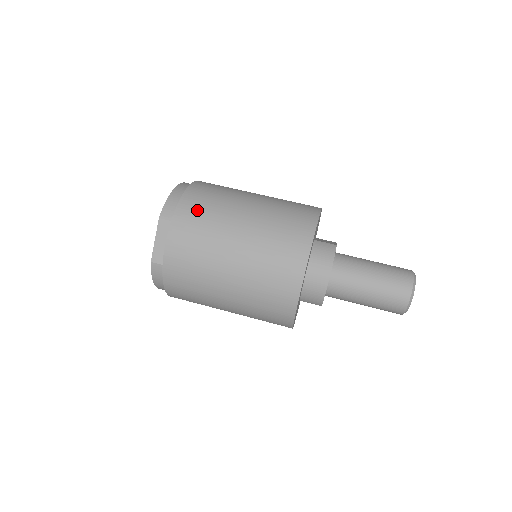
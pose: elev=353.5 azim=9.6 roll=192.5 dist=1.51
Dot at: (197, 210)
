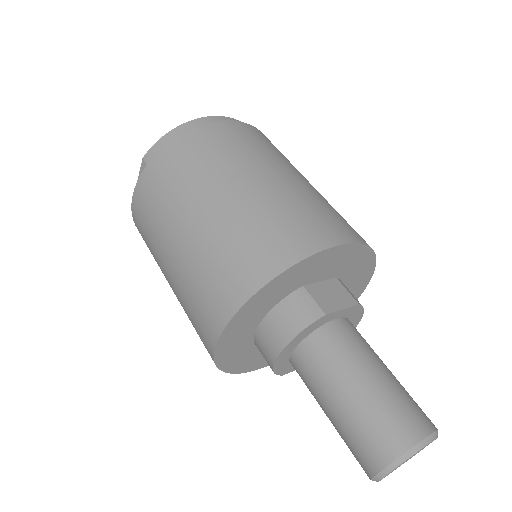
Dot at: (171, 168)
